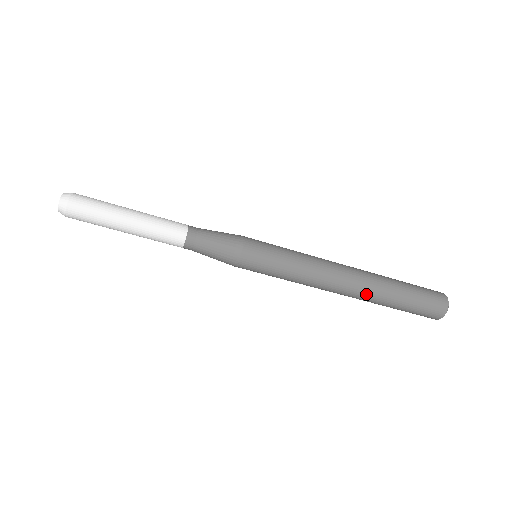
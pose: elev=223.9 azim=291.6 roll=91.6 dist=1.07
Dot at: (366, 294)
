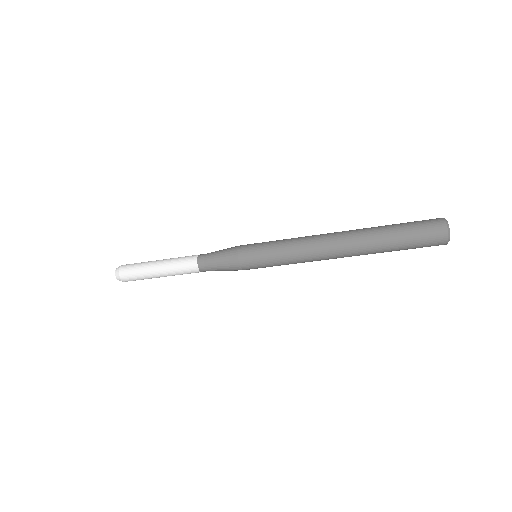
Dot at: (358, 253)
